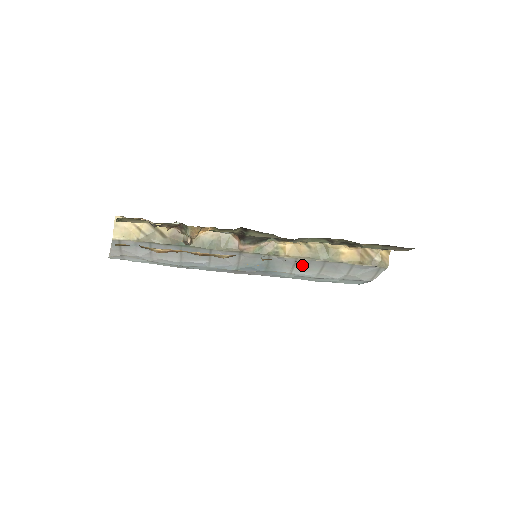
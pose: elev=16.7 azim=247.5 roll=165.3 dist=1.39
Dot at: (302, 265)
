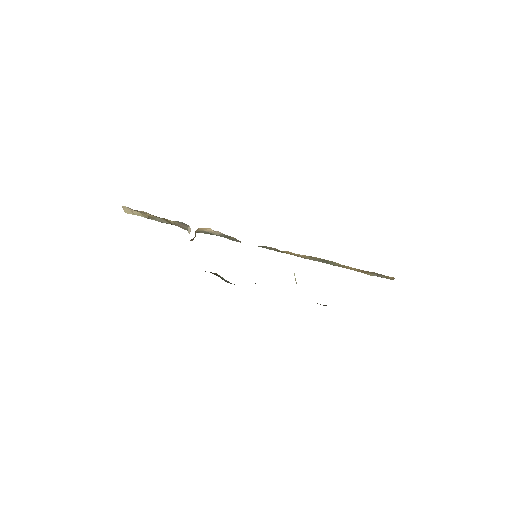
Dot at: occluded
